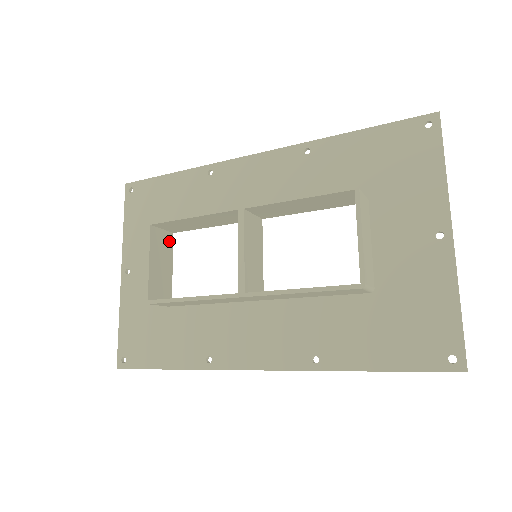
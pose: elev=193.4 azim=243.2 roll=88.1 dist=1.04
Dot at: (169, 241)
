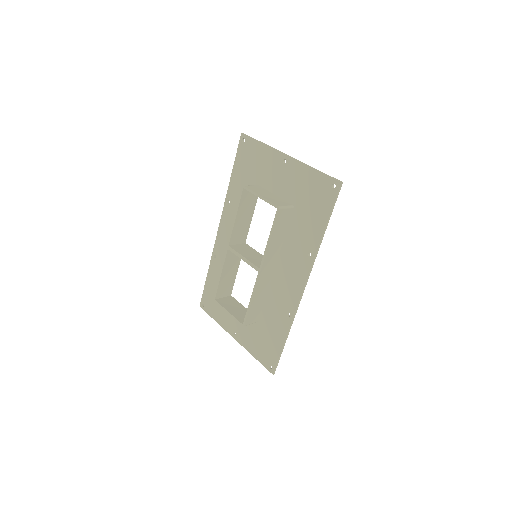
Dot at: (232, 299)
